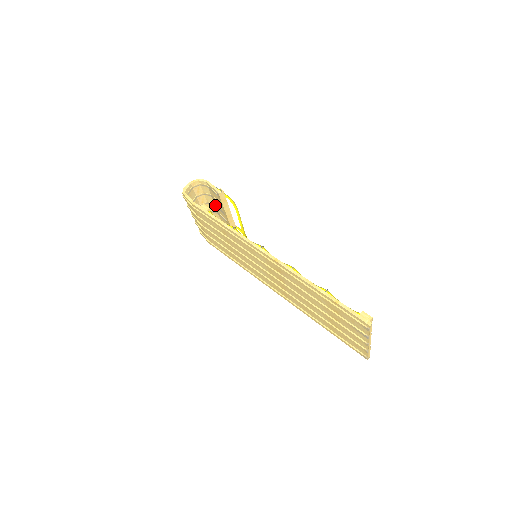
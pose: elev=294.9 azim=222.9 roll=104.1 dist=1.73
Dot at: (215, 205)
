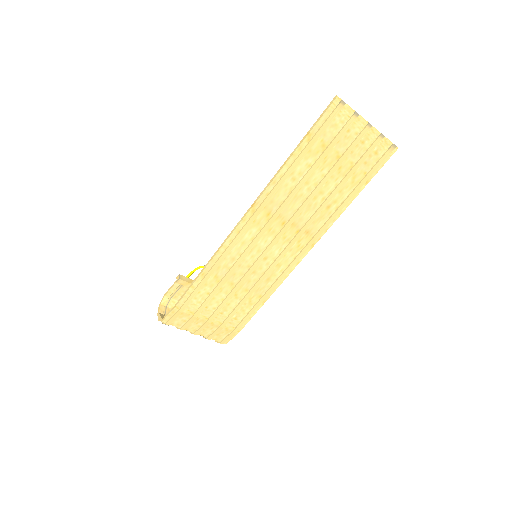
Dot at: occluded
